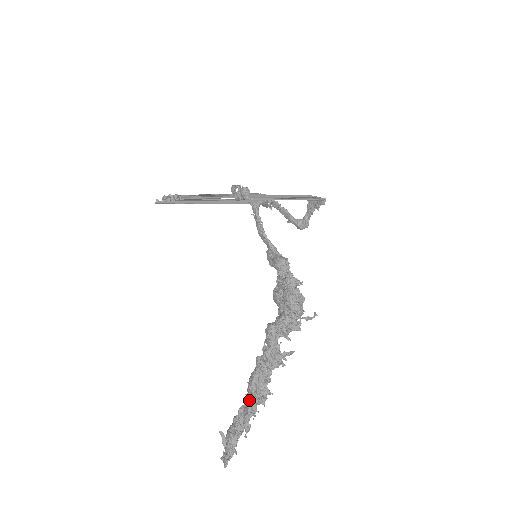
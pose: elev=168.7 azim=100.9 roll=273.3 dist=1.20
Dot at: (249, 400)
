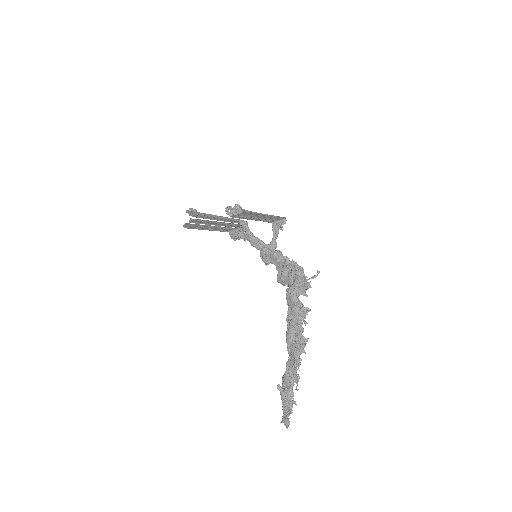
Dot at: (292, 352)
